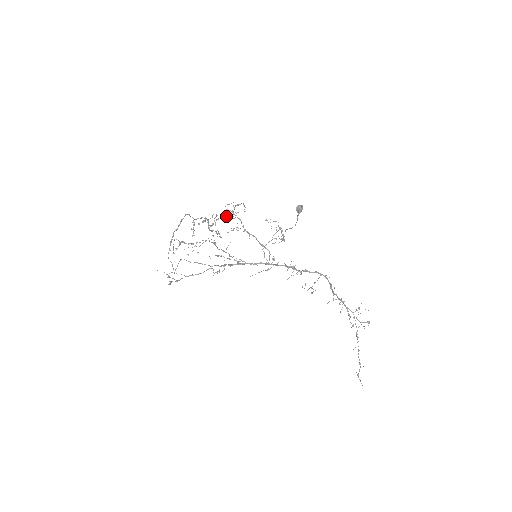
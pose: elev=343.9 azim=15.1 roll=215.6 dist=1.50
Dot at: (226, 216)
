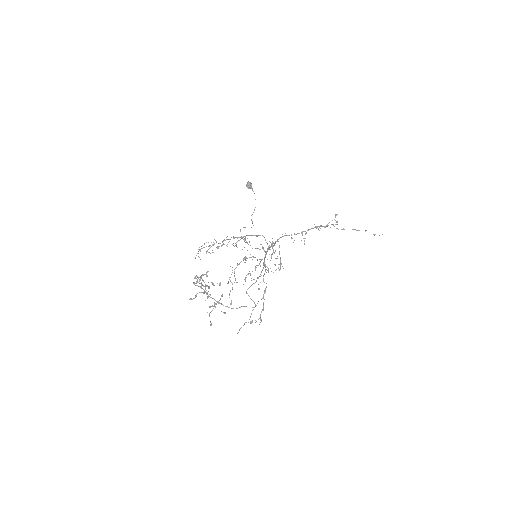
Dot at: occluded
